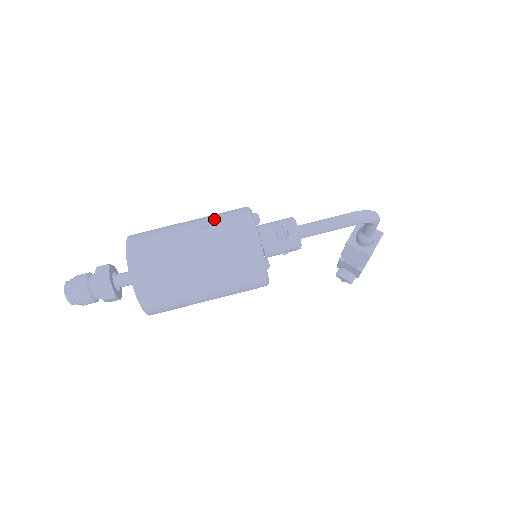
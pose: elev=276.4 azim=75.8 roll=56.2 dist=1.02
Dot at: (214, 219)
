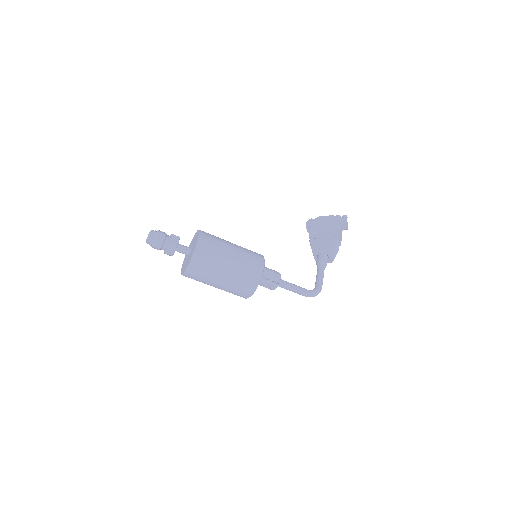
Dot at: (240, 276)
